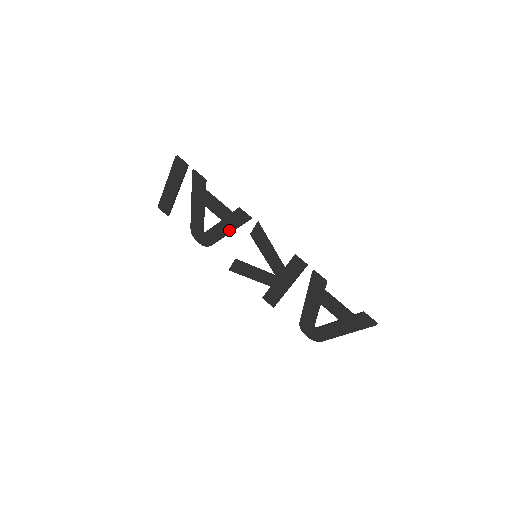
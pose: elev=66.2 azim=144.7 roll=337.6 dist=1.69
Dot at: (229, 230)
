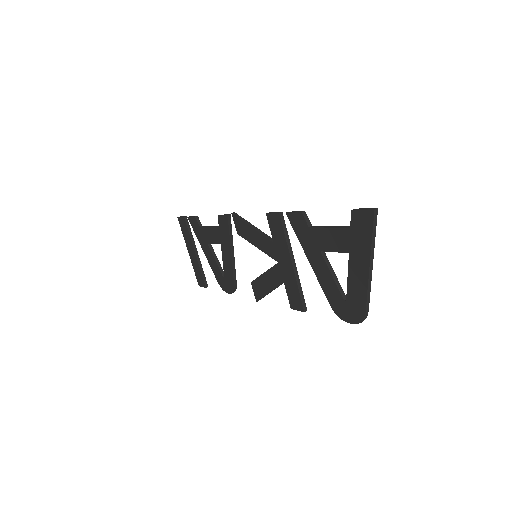
Dot at: (229, 249)
